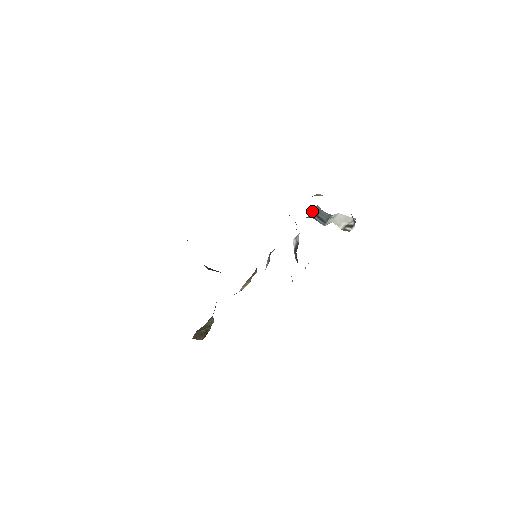
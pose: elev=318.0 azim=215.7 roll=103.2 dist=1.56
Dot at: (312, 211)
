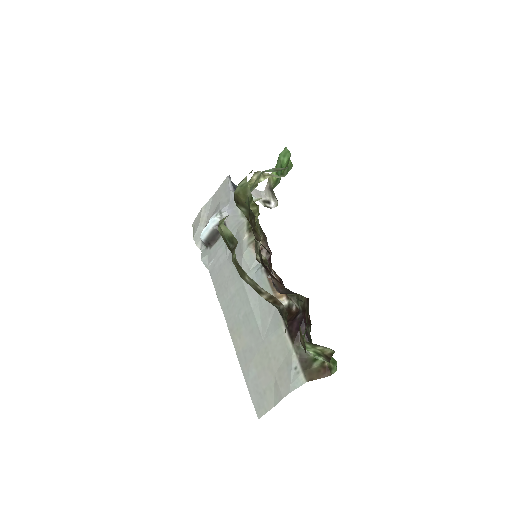
Dot at: (229, 183)
